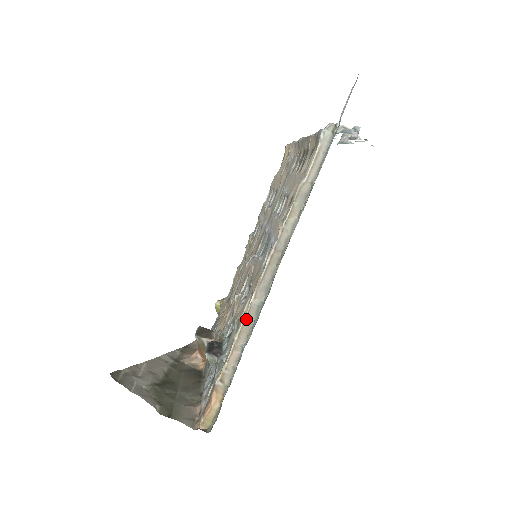
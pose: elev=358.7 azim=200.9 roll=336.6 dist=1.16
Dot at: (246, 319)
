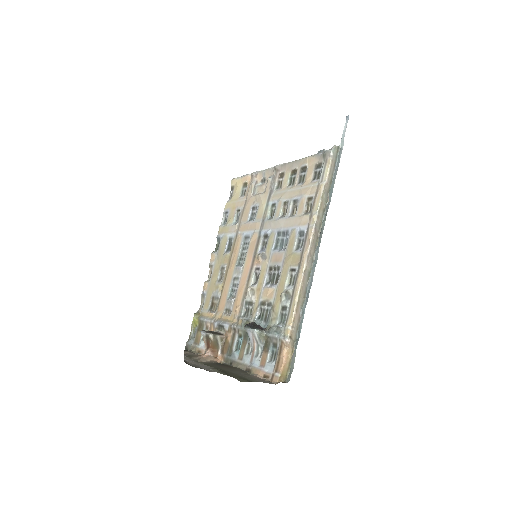
Dot at: (302, 285)
